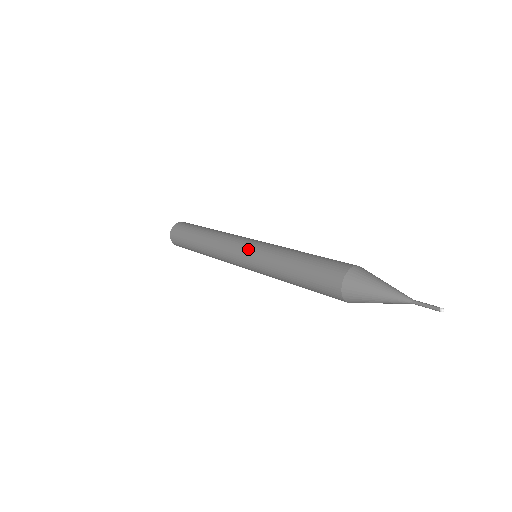
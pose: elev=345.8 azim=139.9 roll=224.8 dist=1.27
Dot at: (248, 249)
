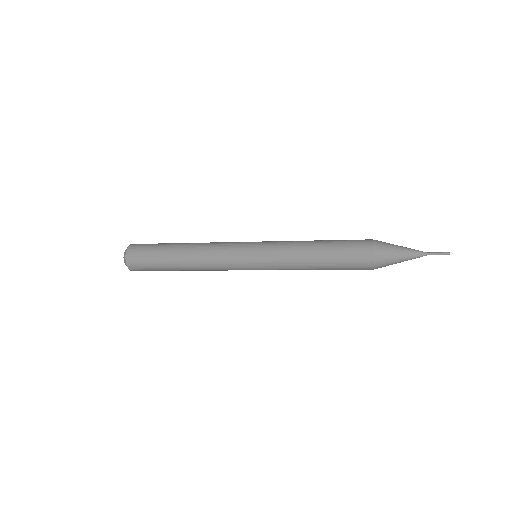
Dot at: (256, 245)
